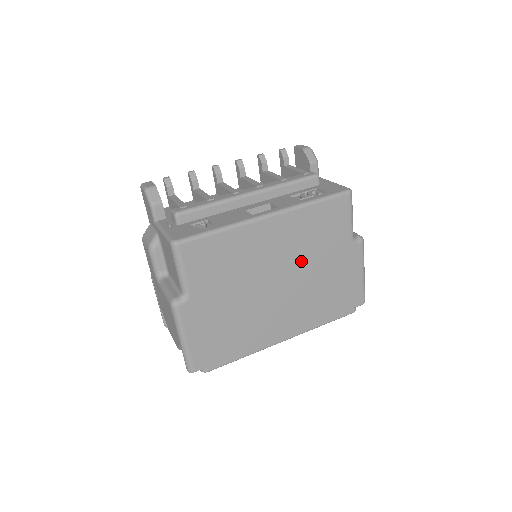
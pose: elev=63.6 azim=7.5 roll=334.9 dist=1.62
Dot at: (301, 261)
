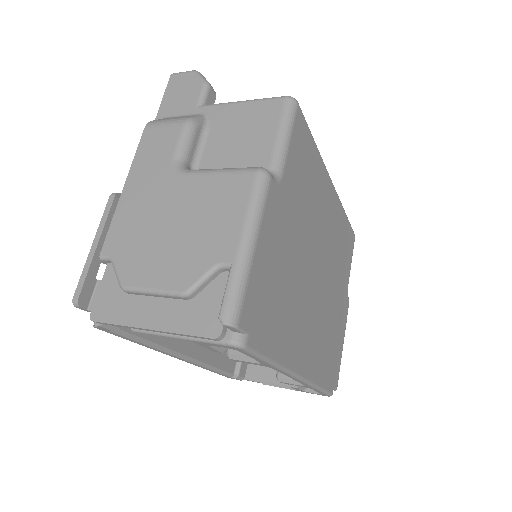
Dot at: (330, 267)
